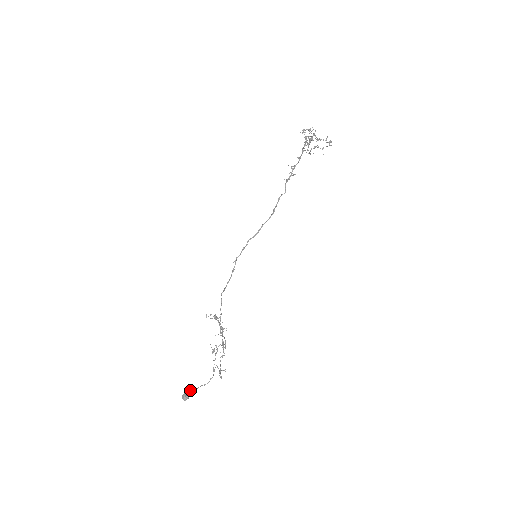
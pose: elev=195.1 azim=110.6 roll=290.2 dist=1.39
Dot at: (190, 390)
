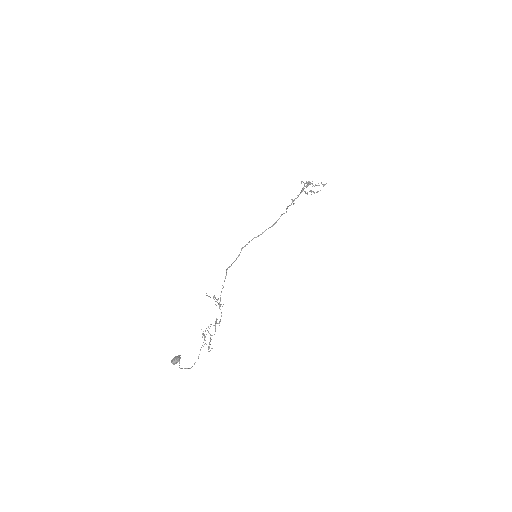
Dot at: (179, 356)
